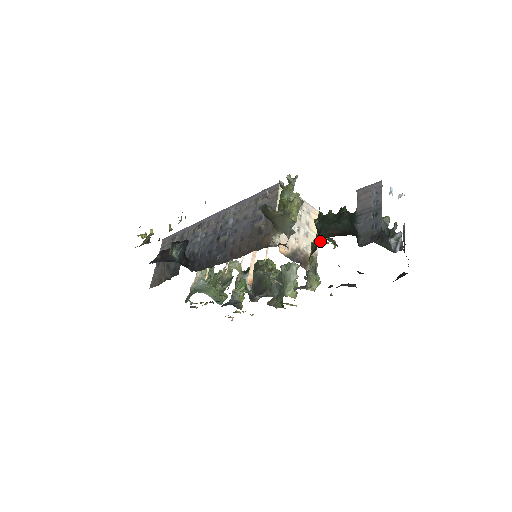
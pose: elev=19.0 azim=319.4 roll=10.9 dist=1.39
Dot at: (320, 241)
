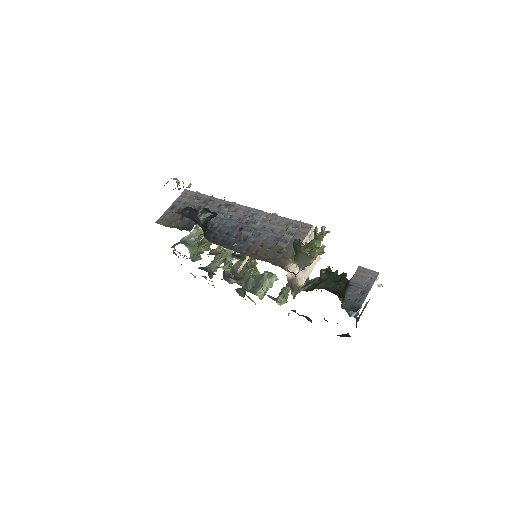
Dot at: occluded
